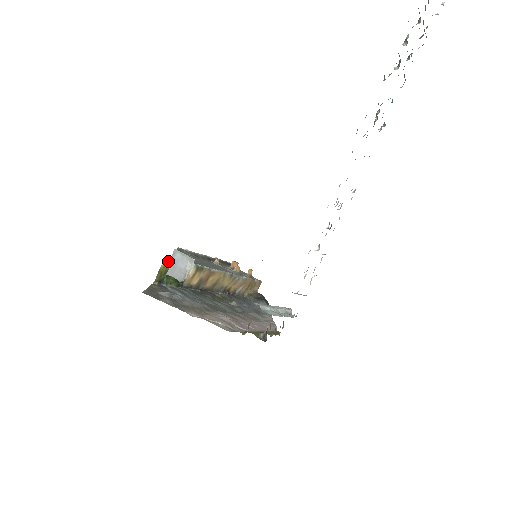
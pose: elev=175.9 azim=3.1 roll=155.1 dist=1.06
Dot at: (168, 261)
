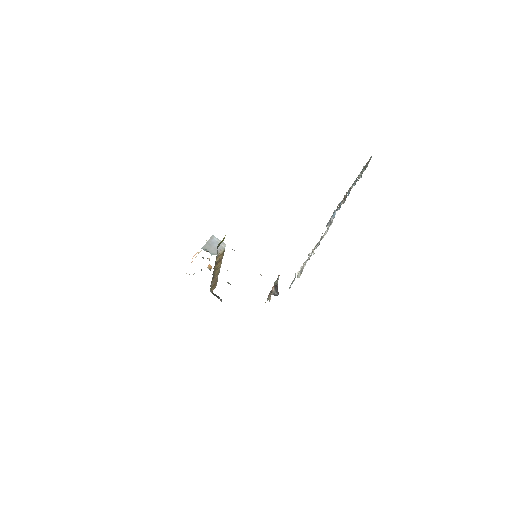
Dot at: occluded
